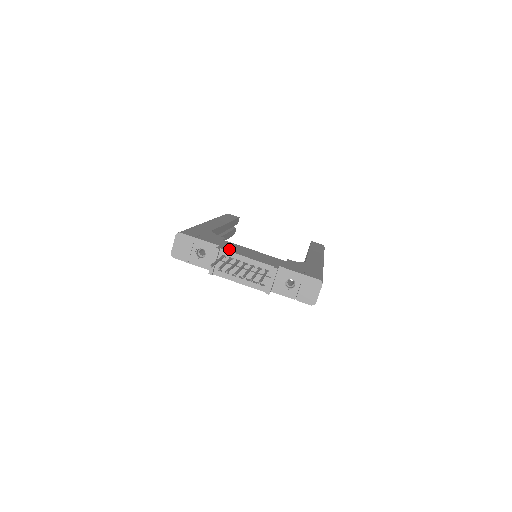
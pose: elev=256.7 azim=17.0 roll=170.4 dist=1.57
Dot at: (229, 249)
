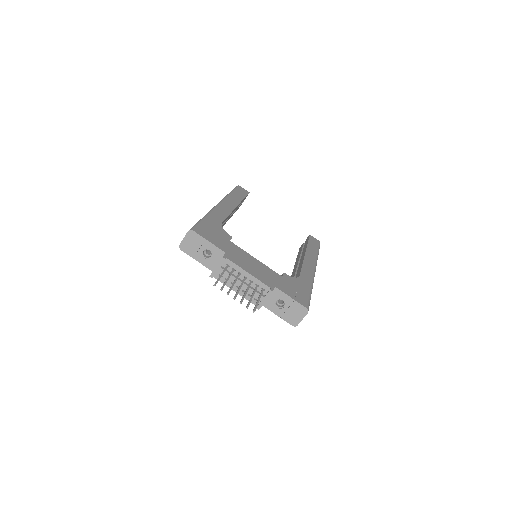
Dot at: (234, 259)
